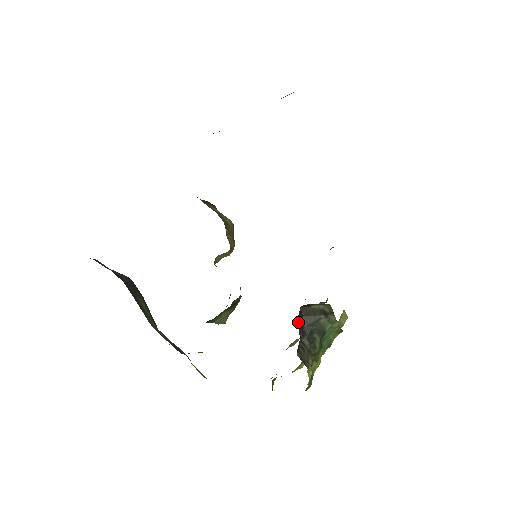
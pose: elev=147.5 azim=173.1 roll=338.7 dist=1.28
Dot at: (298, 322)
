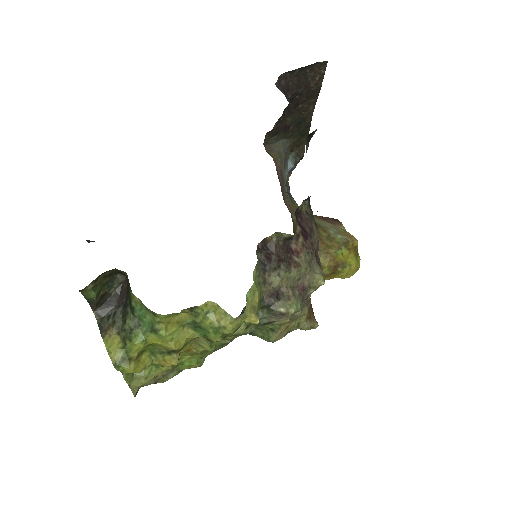
Dot at: (121, 292)
